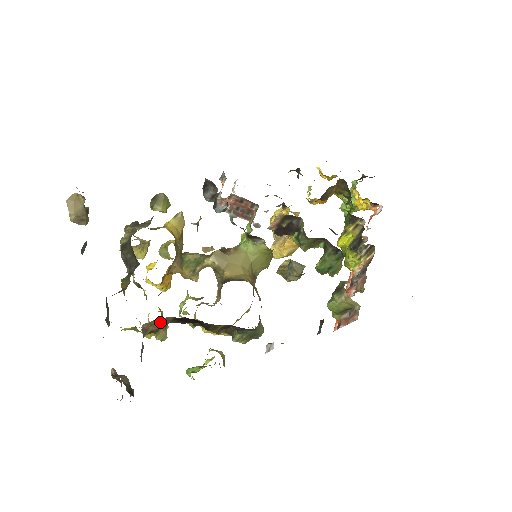
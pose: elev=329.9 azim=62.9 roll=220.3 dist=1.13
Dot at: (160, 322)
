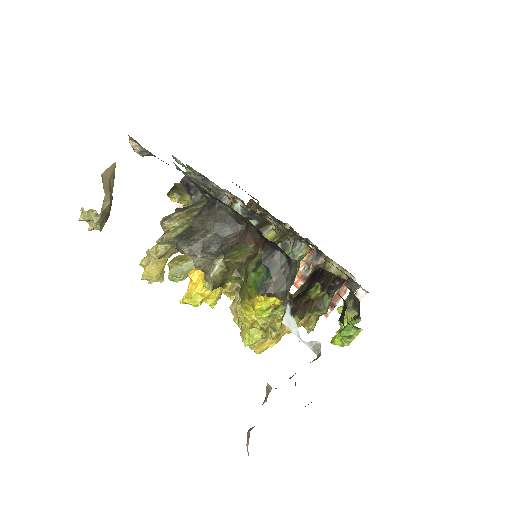
Dot at: occluded
